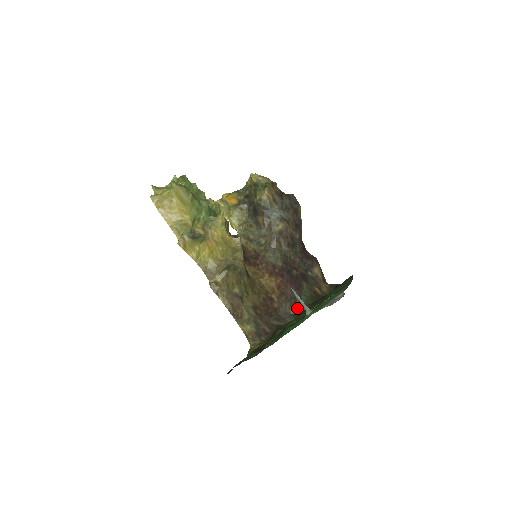
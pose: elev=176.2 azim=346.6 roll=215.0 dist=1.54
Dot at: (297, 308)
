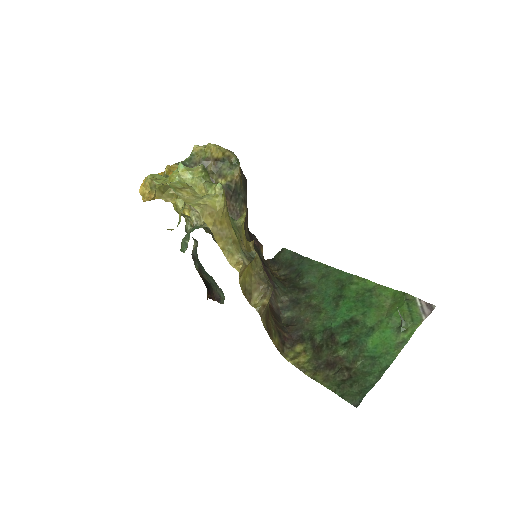
Dot at: (280, 300)
